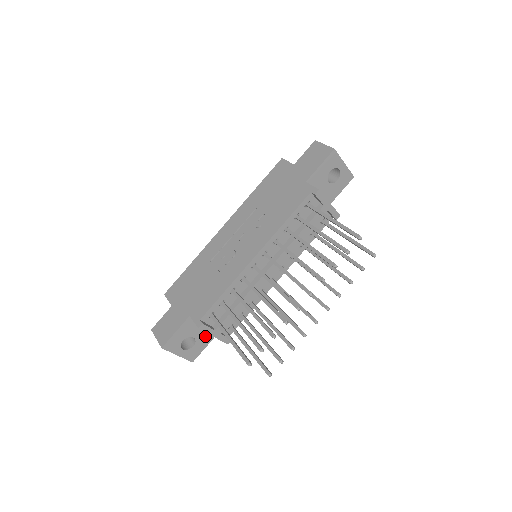
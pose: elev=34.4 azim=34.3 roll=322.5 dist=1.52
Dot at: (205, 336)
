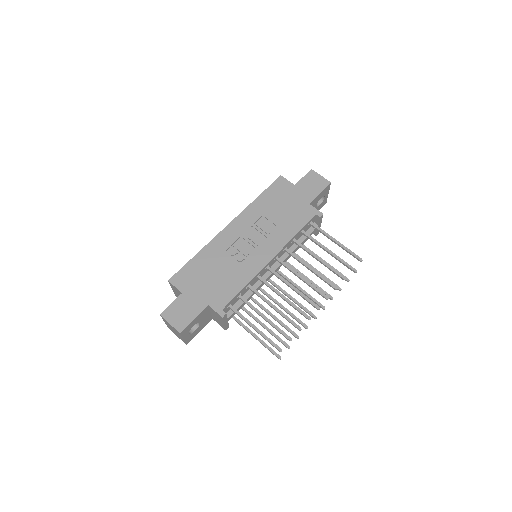
Dot at: (205, 322)
